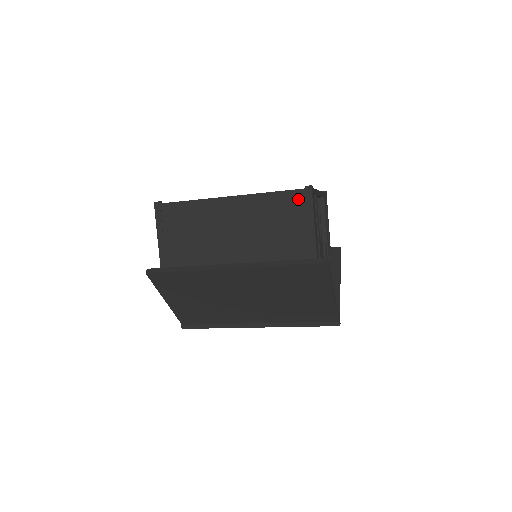
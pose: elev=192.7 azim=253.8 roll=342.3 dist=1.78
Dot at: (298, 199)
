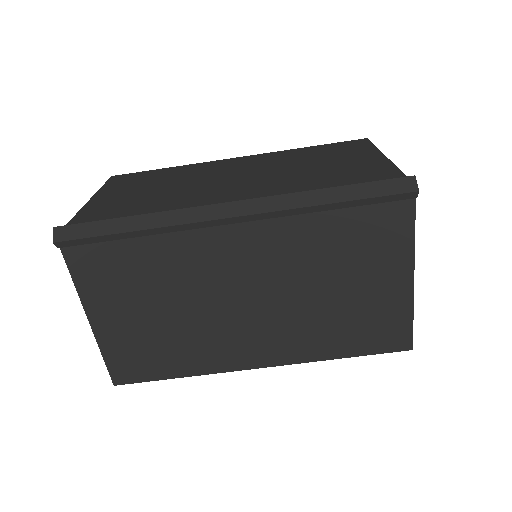
Dot at: occluded
